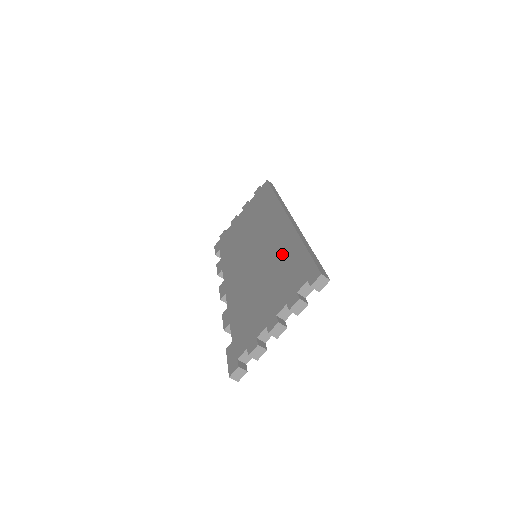
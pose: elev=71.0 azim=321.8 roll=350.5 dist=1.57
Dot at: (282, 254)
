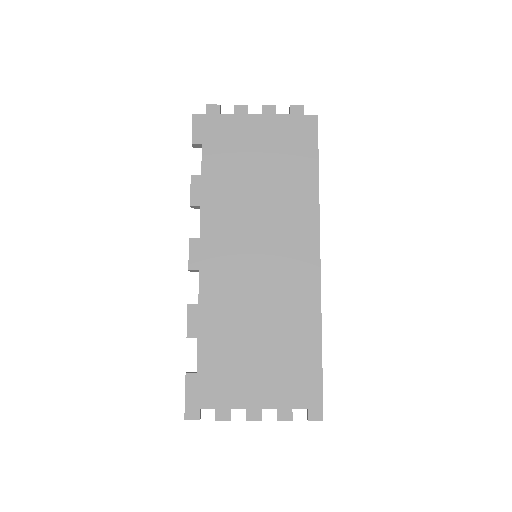
Dot at: (294, 325)
